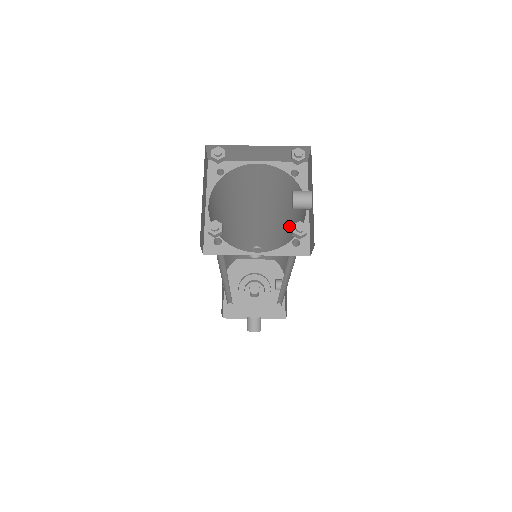
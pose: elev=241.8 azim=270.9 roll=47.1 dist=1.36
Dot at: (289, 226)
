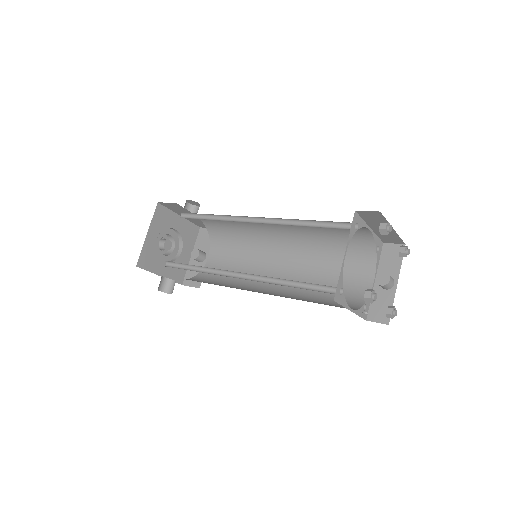
Dot at: (300, 251)
